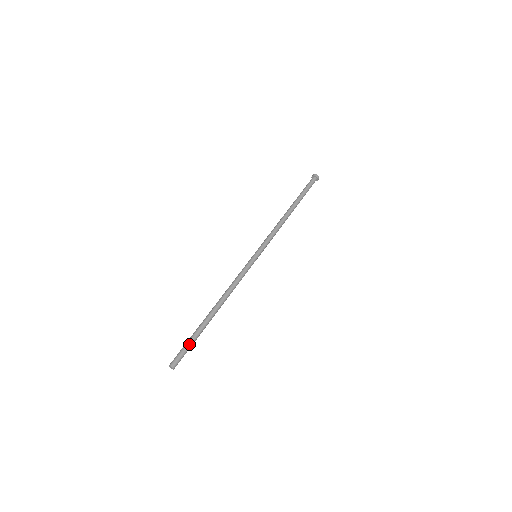
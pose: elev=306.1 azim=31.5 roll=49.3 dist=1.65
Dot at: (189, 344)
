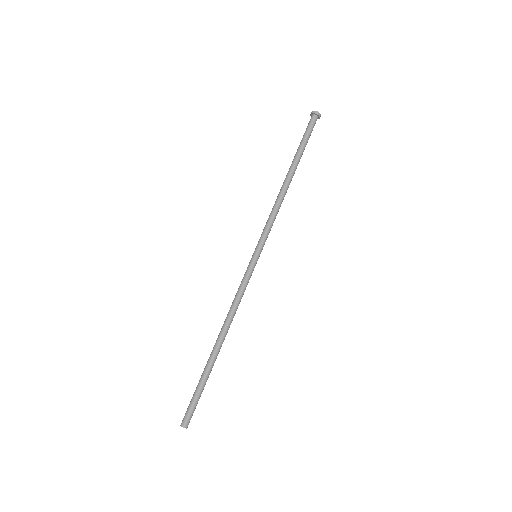
Dot at: (200, 396)
